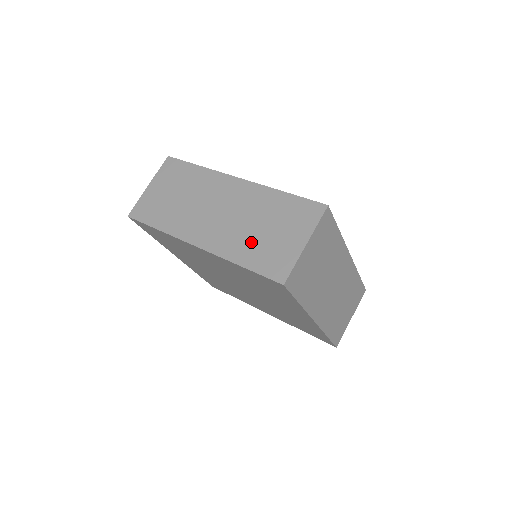
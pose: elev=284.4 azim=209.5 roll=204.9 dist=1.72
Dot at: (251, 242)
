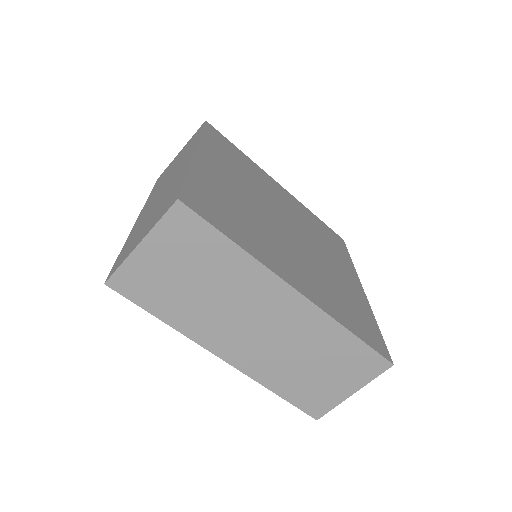
Dot at: (294, 375)
